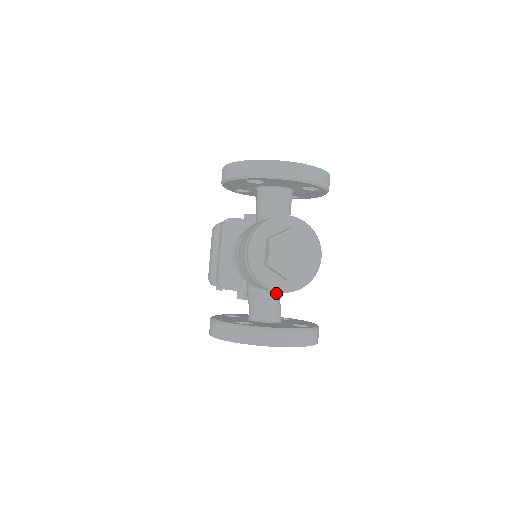
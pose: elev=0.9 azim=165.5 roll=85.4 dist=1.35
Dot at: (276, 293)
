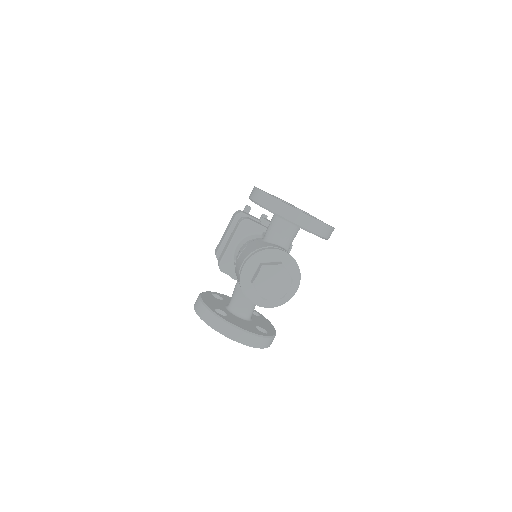
Dot at: occluded
